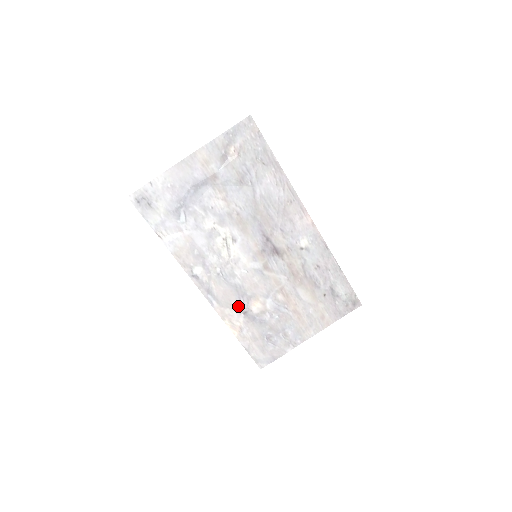
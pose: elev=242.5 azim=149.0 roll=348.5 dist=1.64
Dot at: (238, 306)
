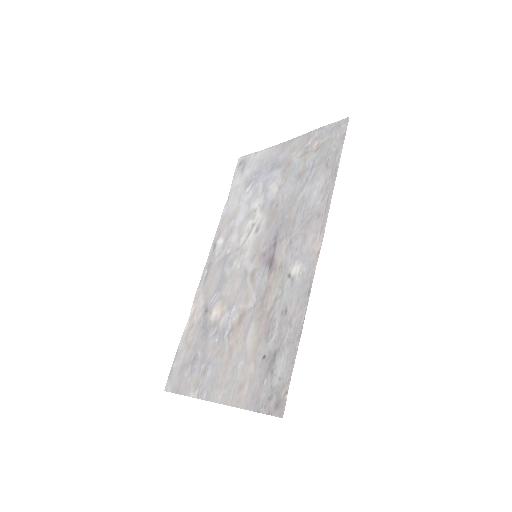
Dot at: (209, 298)
